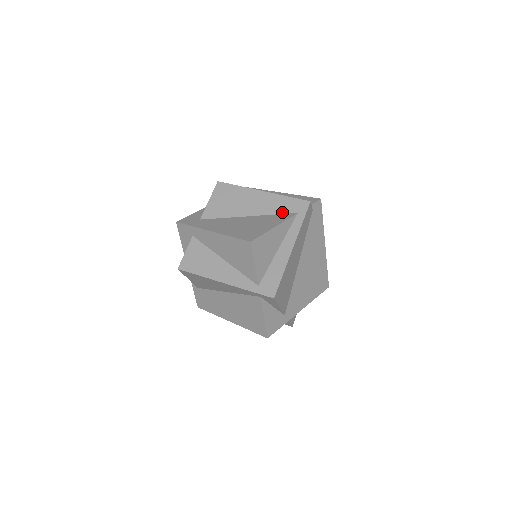
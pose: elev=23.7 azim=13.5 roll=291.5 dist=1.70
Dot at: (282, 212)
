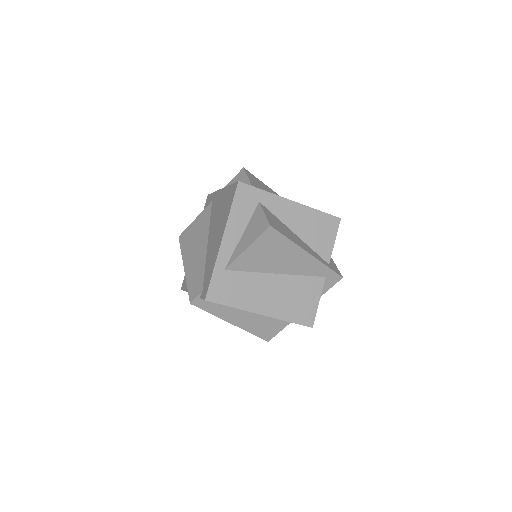
Dot at: occluded
